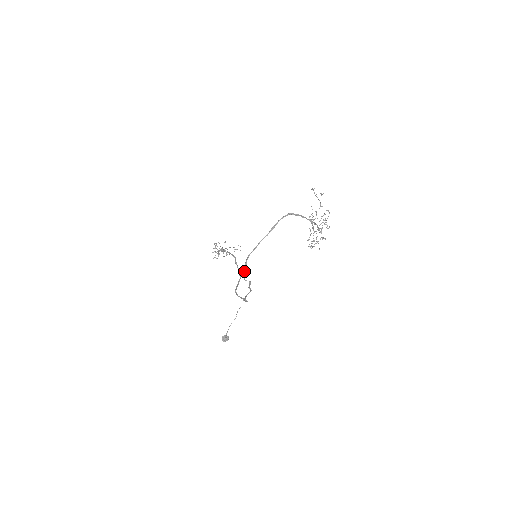
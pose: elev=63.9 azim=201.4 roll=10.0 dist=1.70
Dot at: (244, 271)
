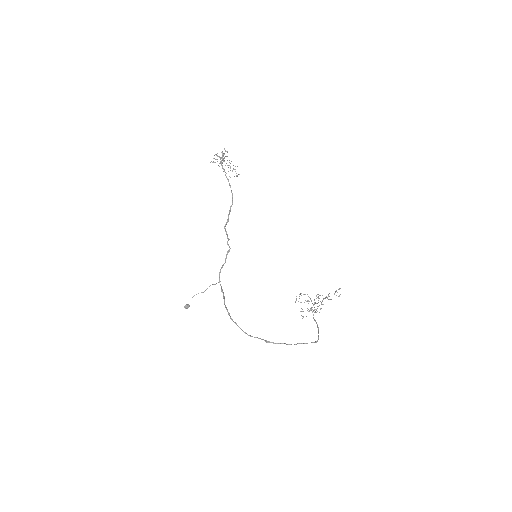
Dot at: (254, 337)
